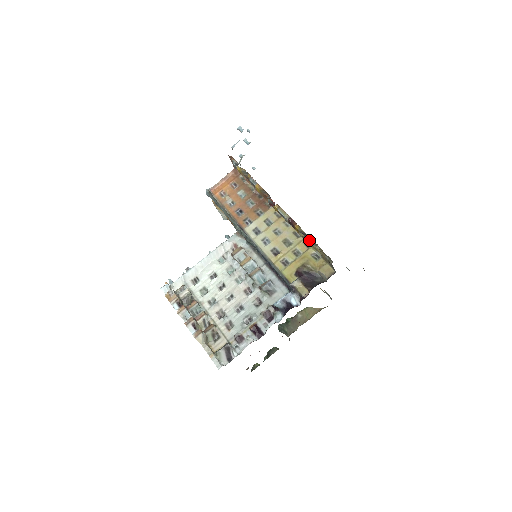
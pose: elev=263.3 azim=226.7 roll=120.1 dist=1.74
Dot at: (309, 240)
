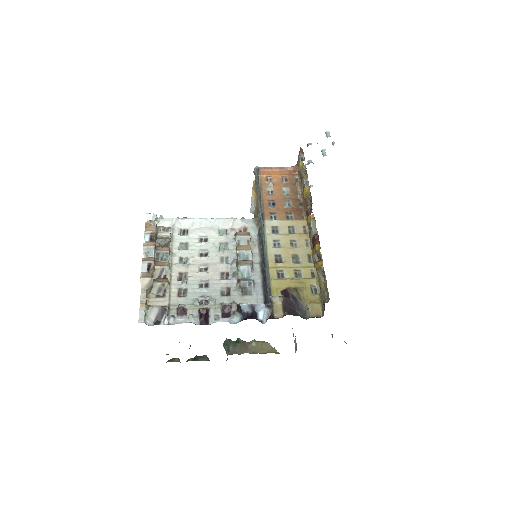
Dot at: (320, 265)
